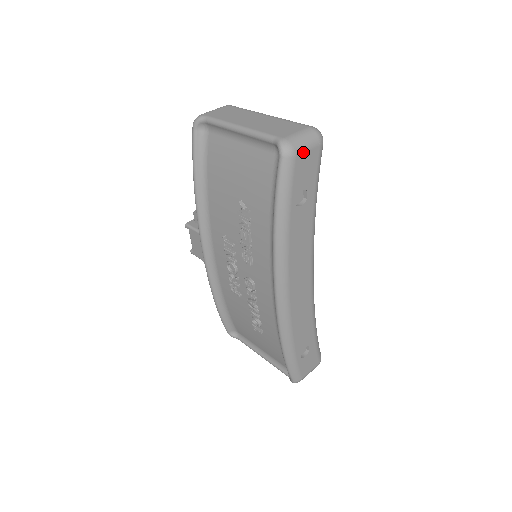
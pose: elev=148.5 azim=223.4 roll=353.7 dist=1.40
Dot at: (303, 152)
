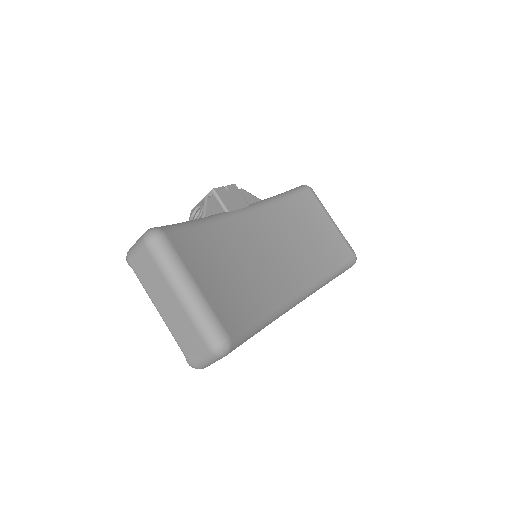
Dot at: occluded
